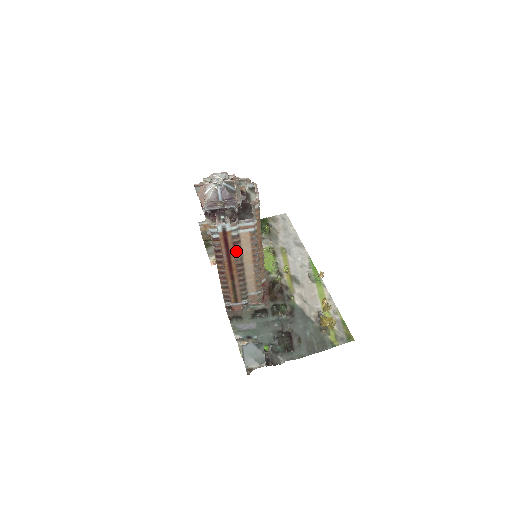
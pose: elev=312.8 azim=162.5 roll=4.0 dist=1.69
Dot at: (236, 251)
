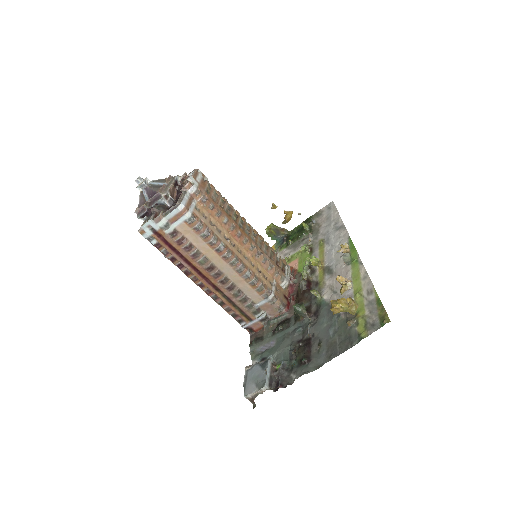
Dot at: (190, 252)
